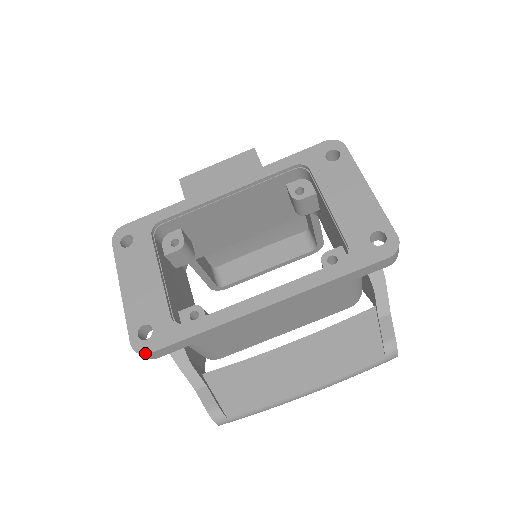
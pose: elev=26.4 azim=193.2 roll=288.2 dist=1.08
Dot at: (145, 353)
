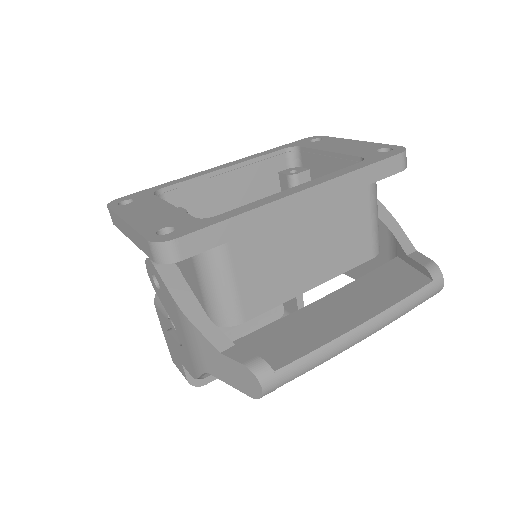
Dot at: (170, 239)
